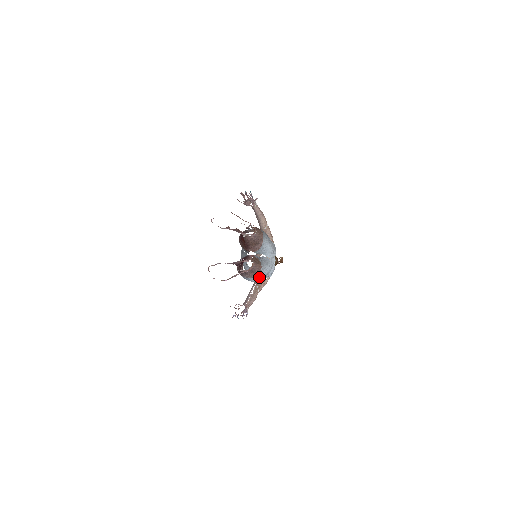
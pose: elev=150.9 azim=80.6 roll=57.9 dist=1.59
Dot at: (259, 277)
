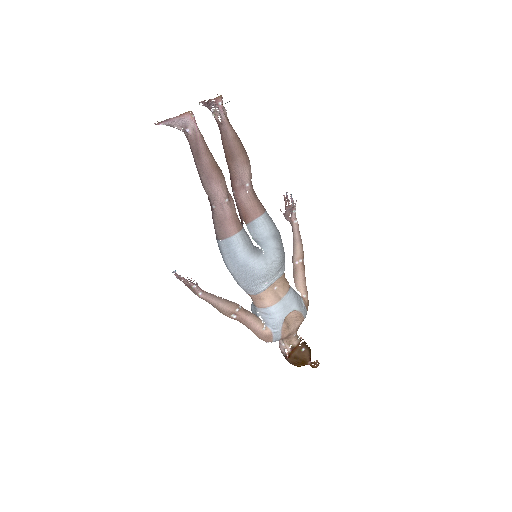
Dot at: (233, 251)
